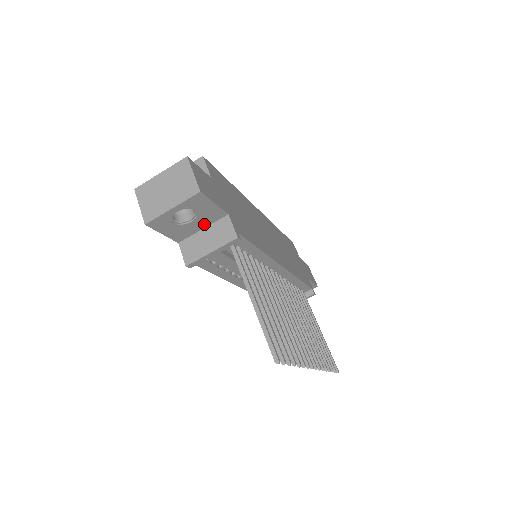
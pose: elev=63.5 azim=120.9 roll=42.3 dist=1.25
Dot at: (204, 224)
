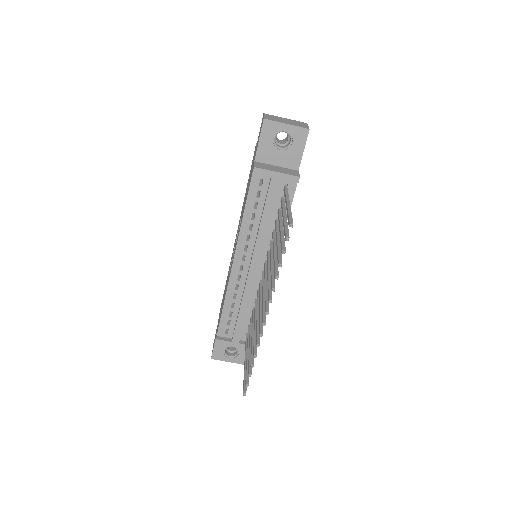
Dot at: (281, 162)
